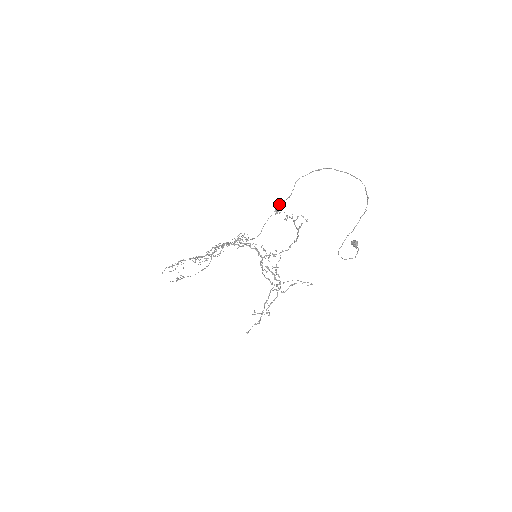
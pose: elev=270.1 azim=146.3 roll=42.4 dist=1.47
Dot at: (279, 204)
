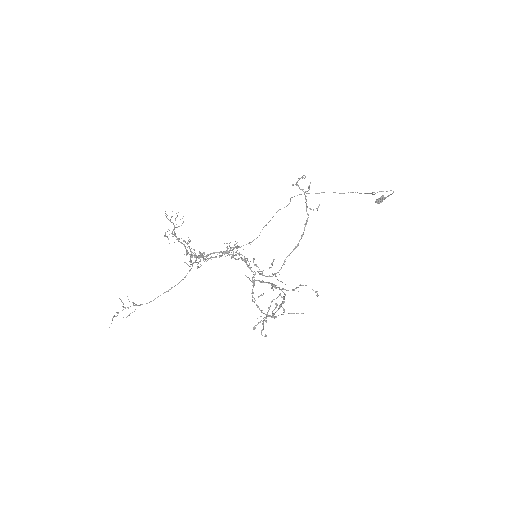
Dot at: (278, 210)
